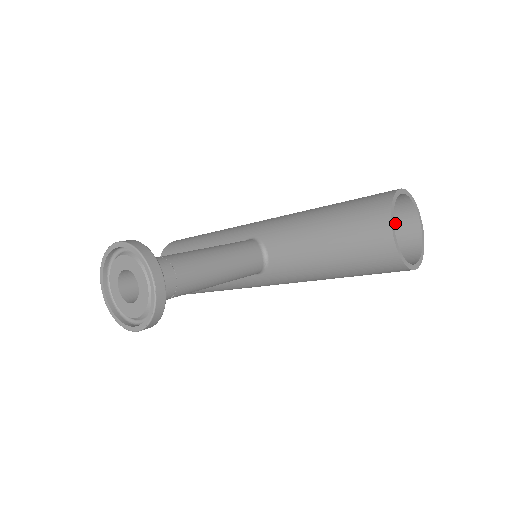
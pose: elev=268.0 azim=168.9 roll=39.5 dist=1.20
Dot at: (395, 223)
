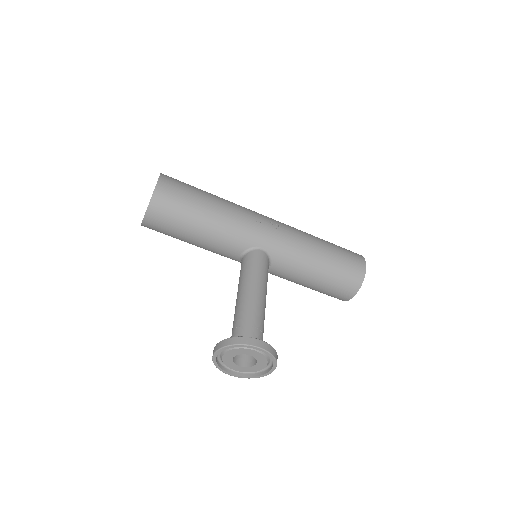
Dot at: occluded
